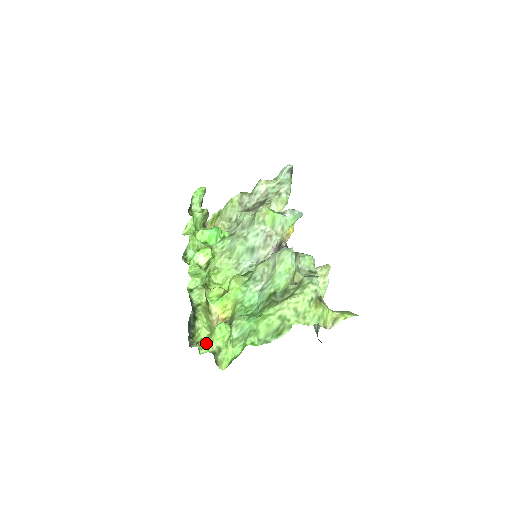
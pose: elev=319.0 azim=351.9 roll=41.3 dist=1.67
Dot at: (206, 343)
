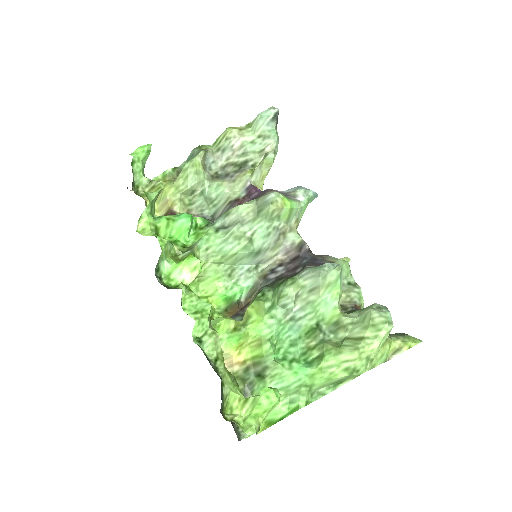
Dot at: (243, 415)
